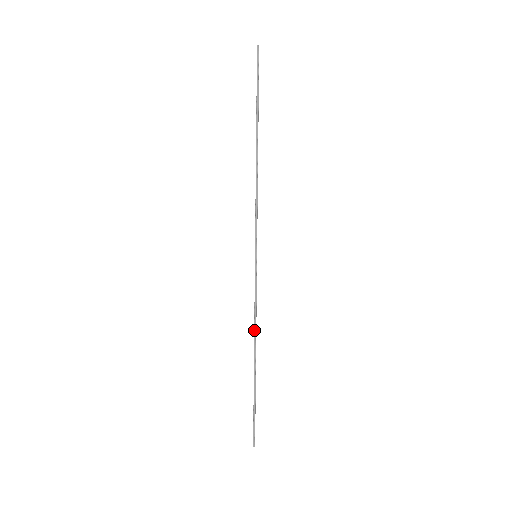
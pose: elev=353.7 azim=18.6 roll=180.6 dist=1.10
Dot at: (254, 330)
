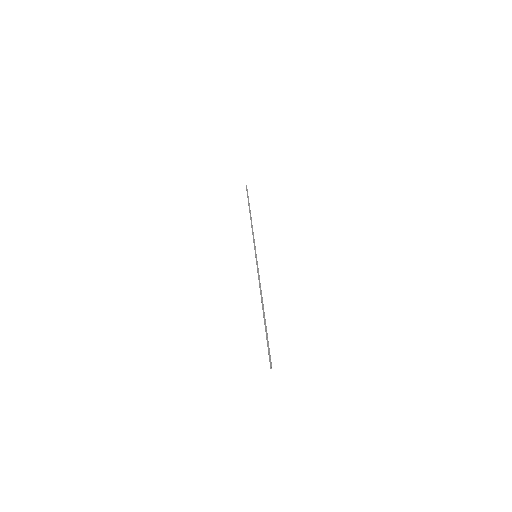
Dot at: (260, 292)
